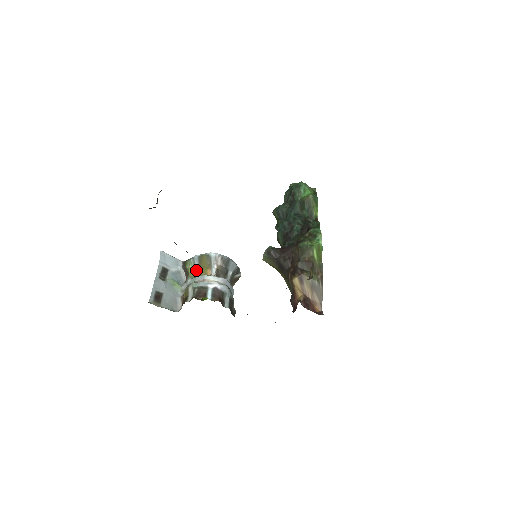
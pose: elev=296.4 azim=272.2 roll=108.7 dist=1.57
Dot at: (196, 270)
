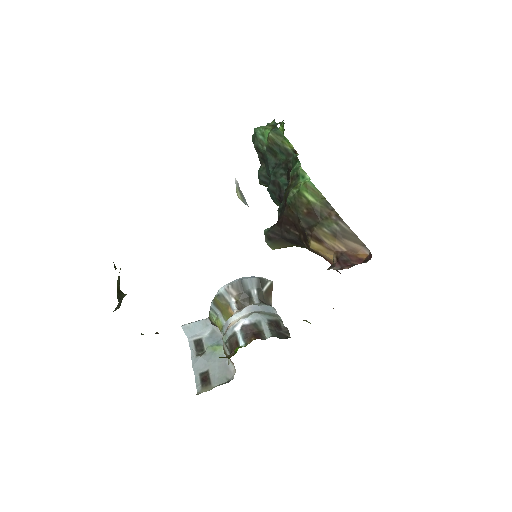
Dot at: (221, 319)
